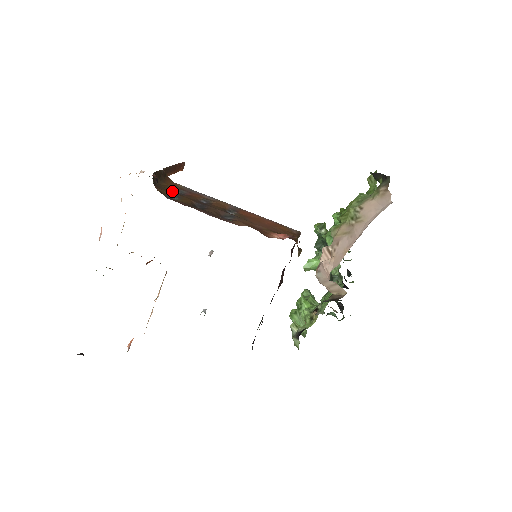
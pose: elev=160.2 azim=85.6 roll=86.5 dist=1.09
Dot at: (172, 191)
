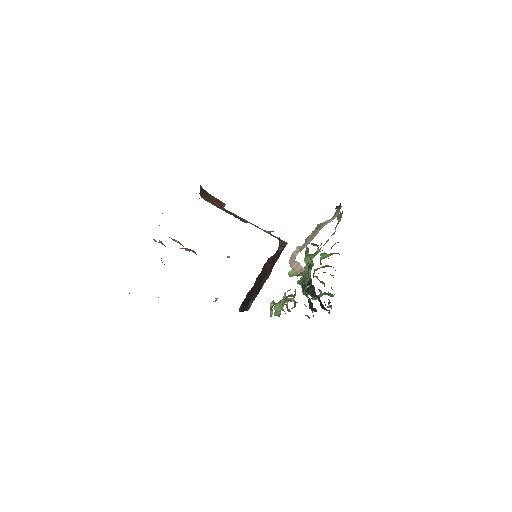
Dot at: occluded
